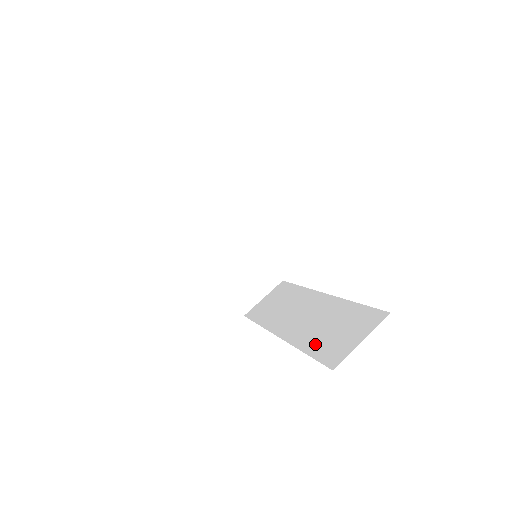
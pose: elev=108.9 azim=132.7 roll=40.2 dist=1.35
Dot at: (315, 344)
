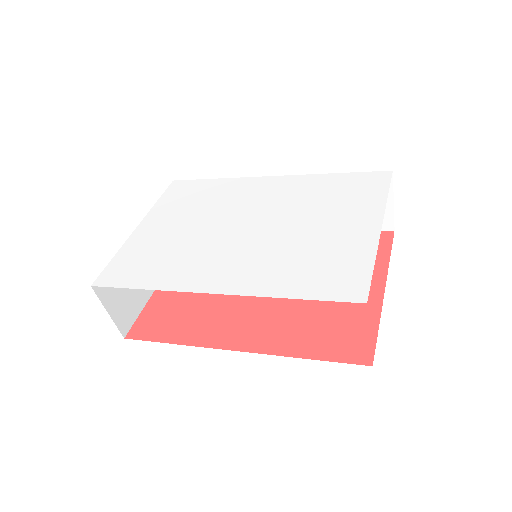
Dot at: occluded
